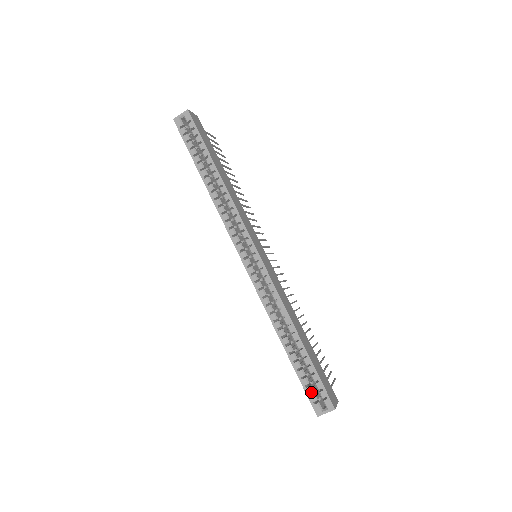
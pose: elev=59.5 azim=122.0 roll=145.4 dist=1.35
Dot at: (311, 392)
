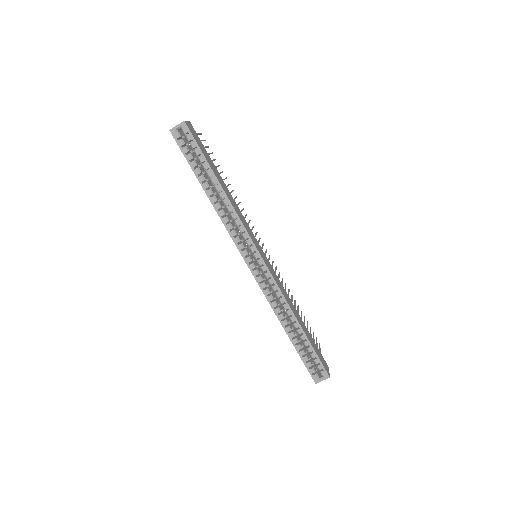
Dot at: (310, 366)
